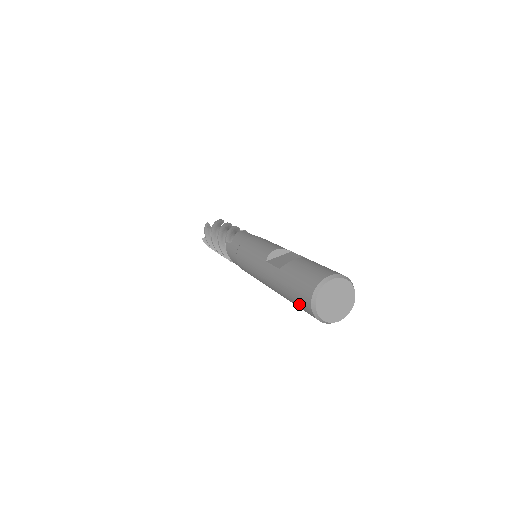
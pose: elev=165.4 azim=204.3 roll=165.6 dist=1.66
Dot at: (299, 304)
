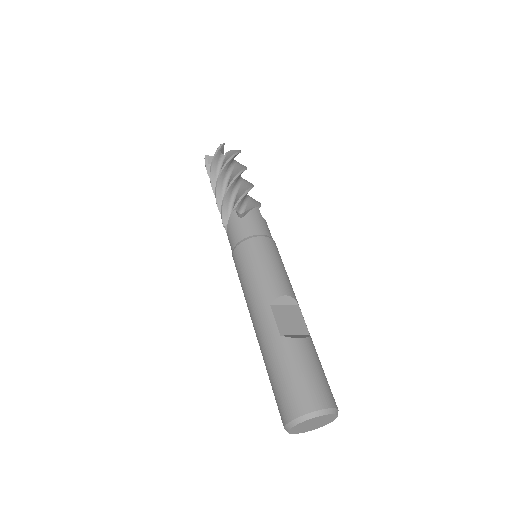
Dot at: (277, 396)
